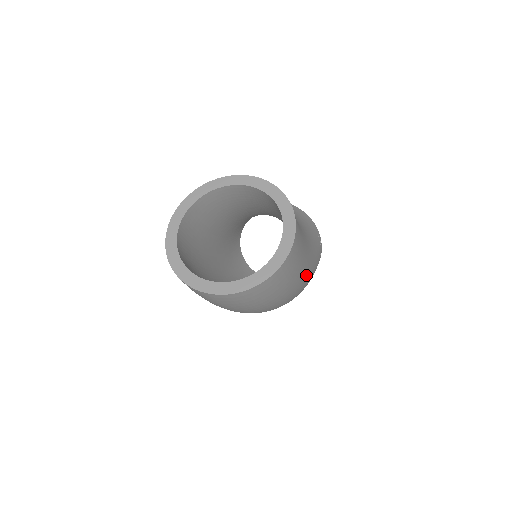
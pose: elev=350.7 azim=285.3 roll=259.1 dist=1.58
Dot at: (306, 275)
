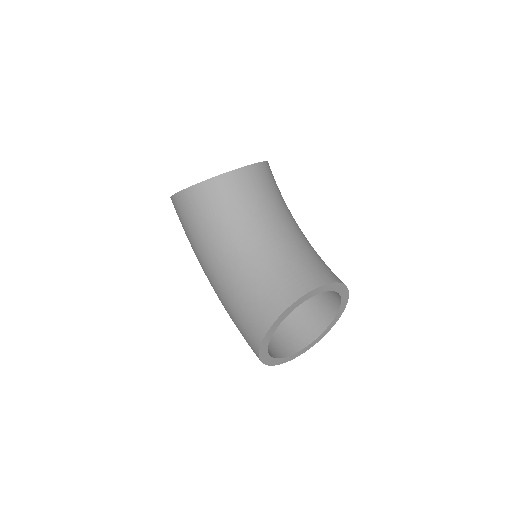
Dot at: occluded
